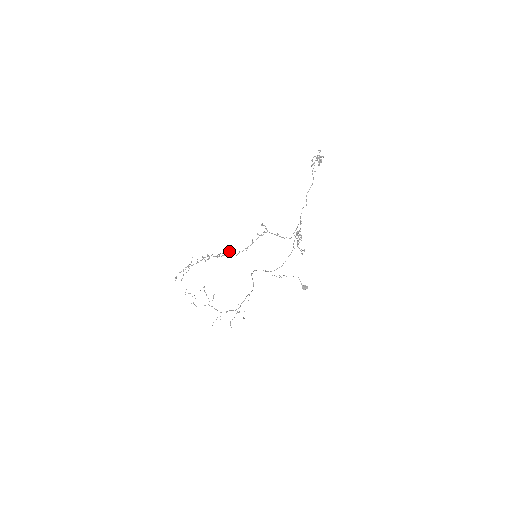
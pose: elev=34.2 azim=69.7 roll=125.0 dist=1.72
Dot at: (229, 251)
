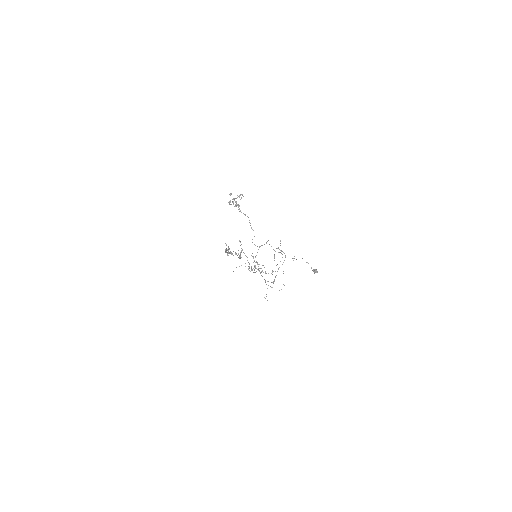
Dot at: (235, 253)
